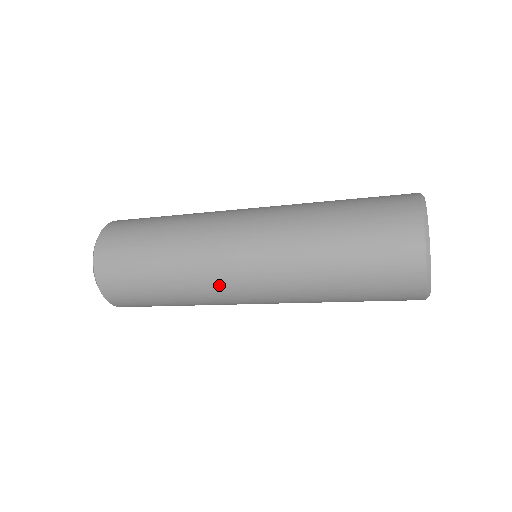
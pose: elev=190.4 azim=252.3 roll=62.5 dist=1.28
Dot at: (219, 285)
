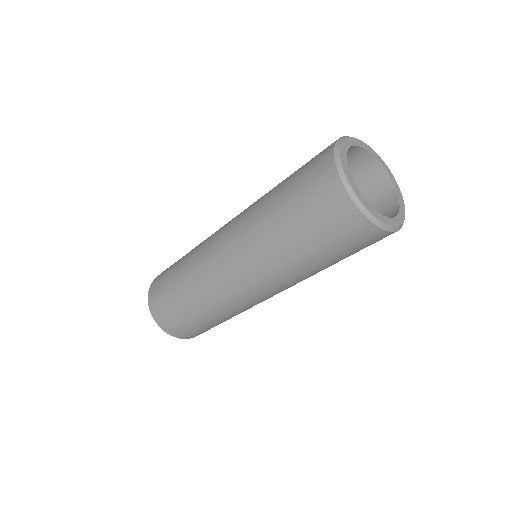
Dot at: (220, 286)
